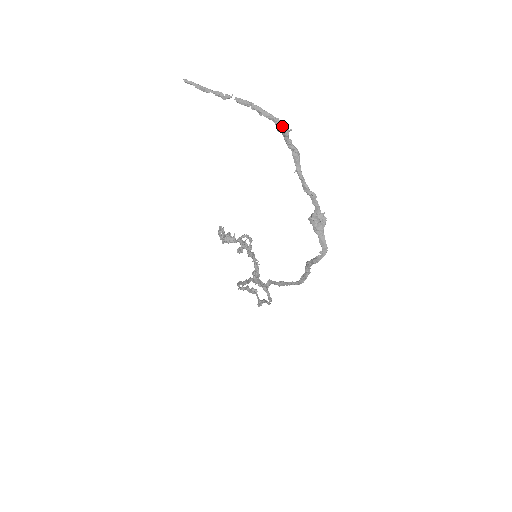
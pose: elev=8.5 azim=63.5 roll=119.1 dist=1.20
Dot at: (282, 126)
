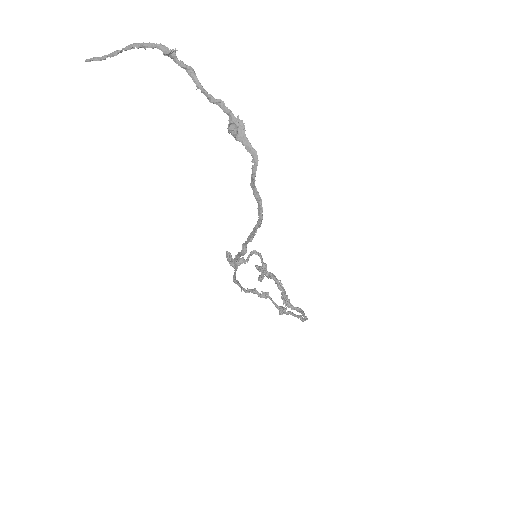
Dot at: (165, 48)
